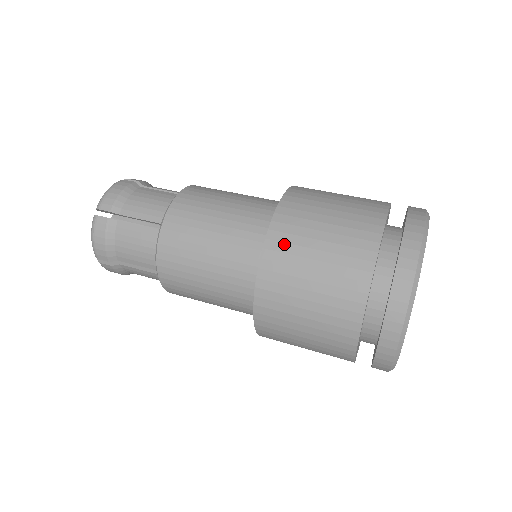
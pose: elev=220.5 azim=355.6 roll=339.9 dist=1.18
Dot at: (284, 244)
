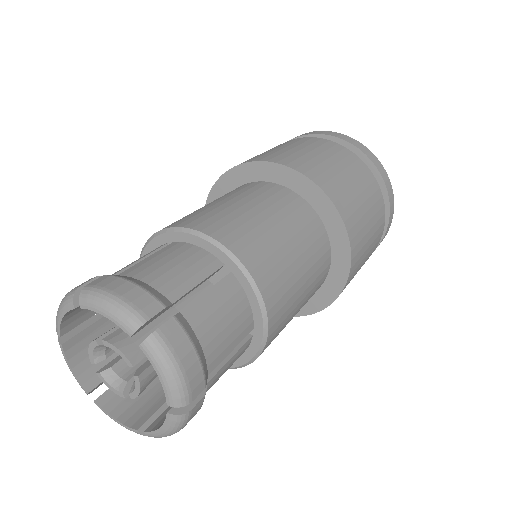
Dot at: (357, 262)
